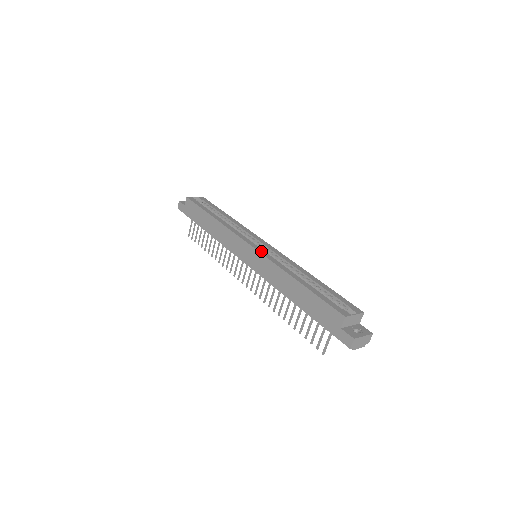
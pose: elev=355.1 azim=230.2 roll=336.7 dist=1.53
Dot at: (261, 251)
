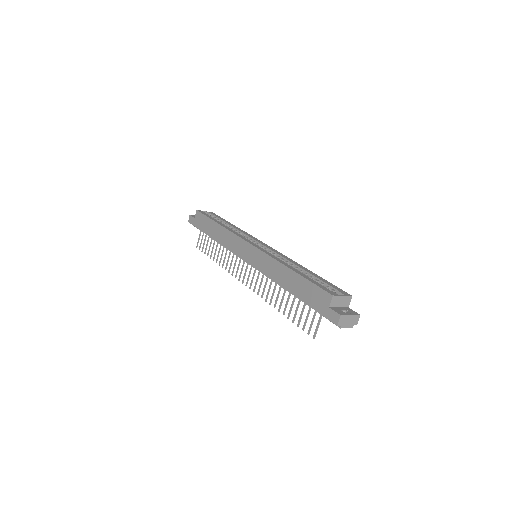
Dot at: (260, 248)
